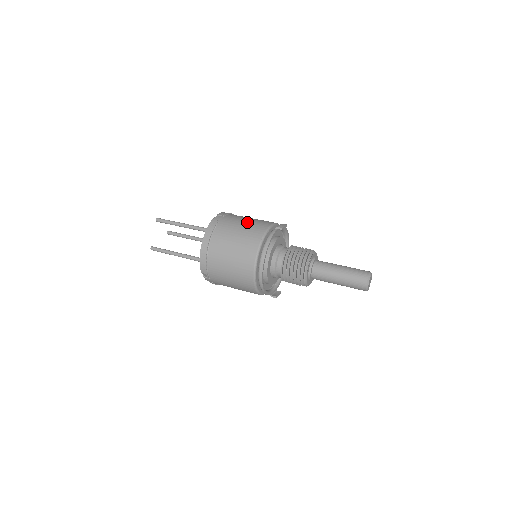
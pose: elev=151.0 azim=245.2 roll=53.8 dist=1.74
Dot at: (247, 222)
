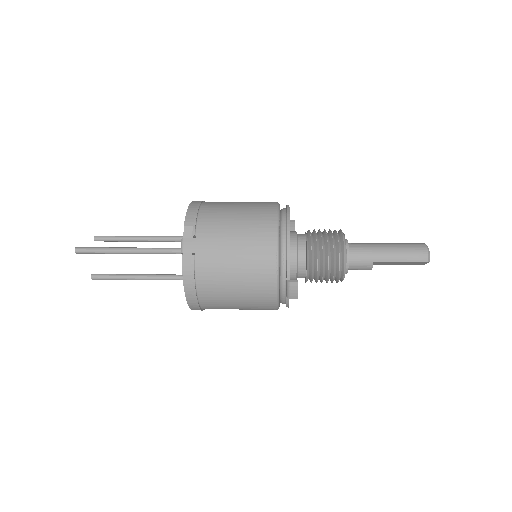
Dot at: occluded
